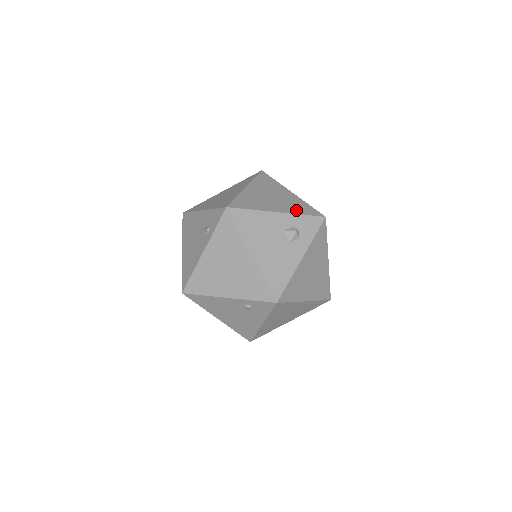
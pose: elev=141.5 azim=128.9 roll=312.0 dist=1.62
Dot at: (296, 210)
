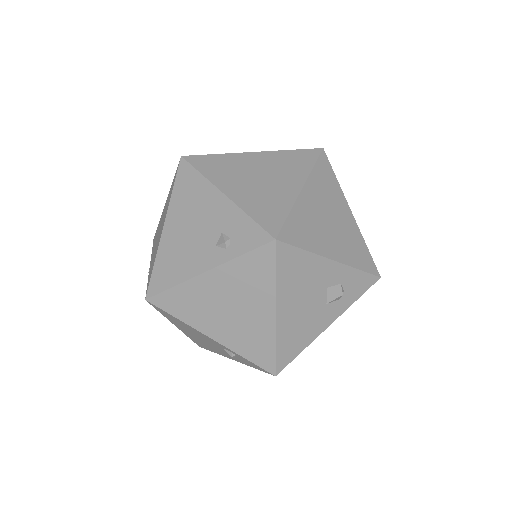
Dot at: (353, 258)
